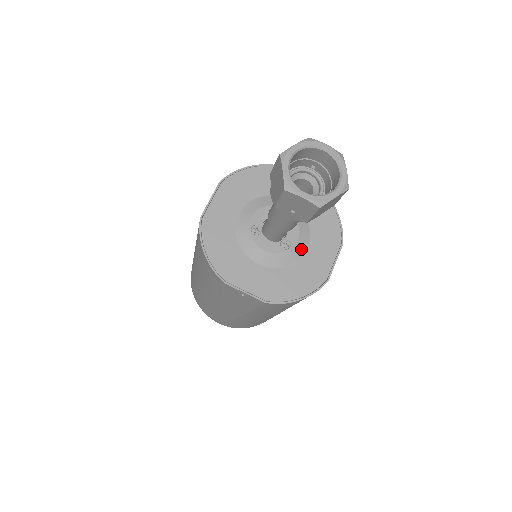
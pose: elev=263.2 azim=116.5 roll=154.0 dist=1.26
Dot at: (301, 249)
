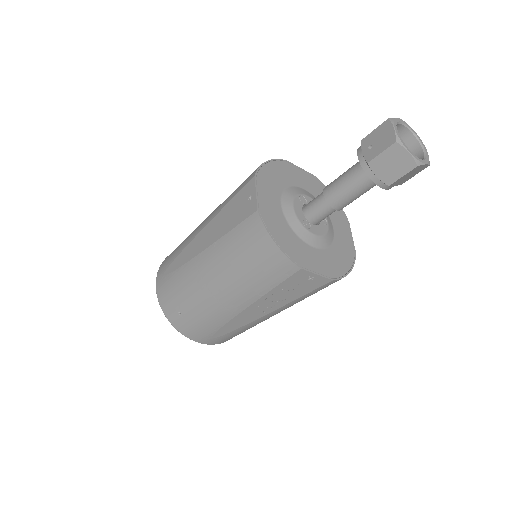
Dot at: (310, 240)
